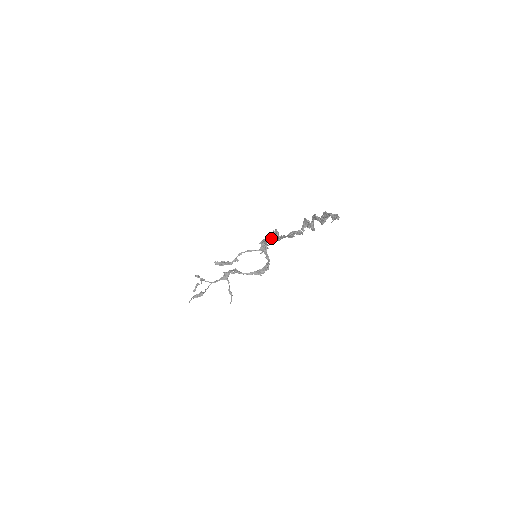
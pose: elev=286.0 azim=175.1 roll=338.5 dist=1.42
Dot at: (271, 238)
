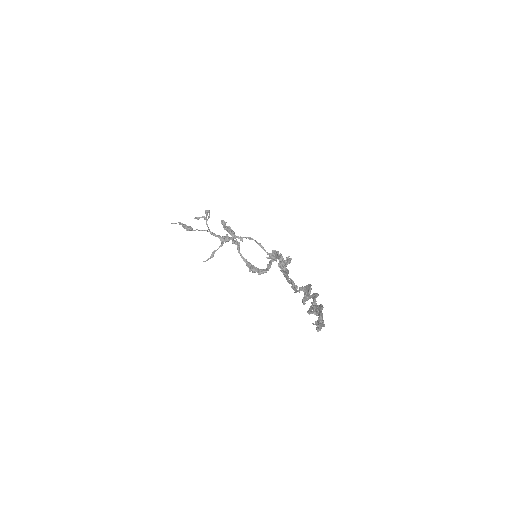
Dot at: (281, 259)
